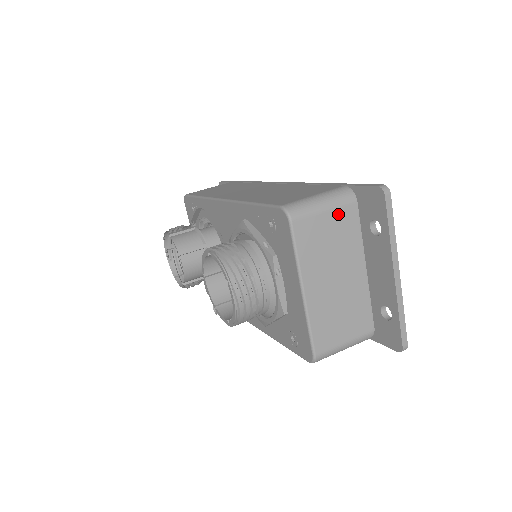
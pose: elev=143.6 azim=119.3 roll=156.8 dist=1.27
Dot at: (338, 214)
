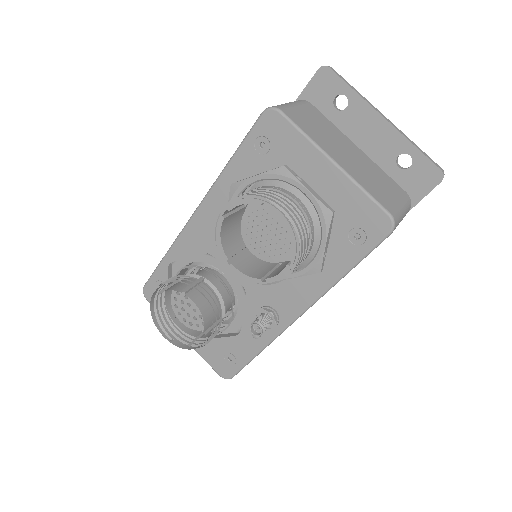
Dot at: (307, 109)
